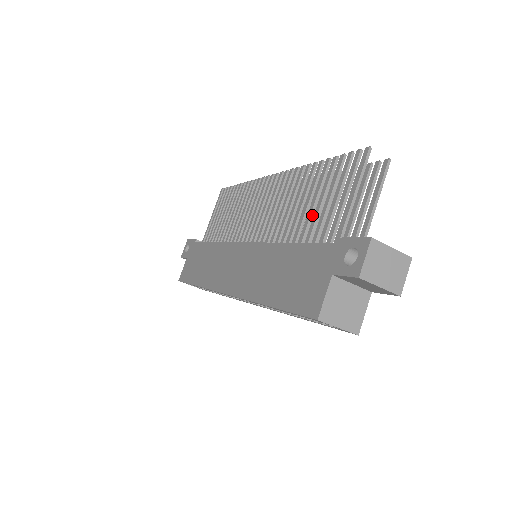
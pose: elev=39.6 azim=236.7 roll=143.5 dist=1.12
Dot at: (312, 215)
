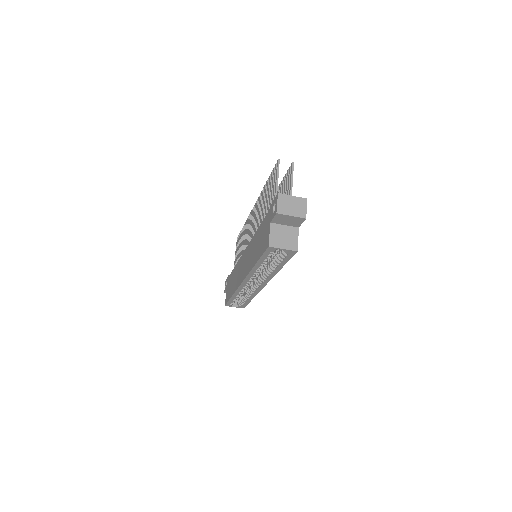
Dot at: occluded
